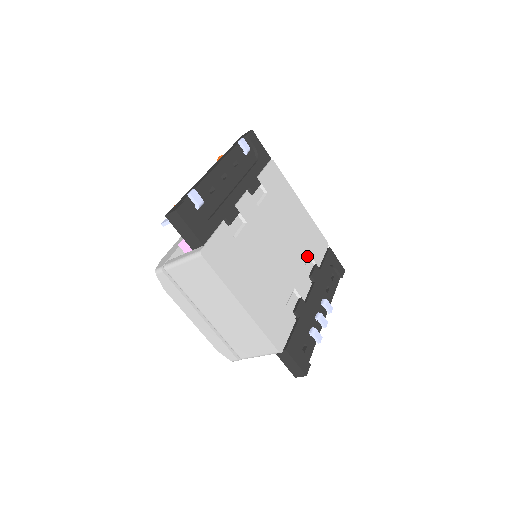
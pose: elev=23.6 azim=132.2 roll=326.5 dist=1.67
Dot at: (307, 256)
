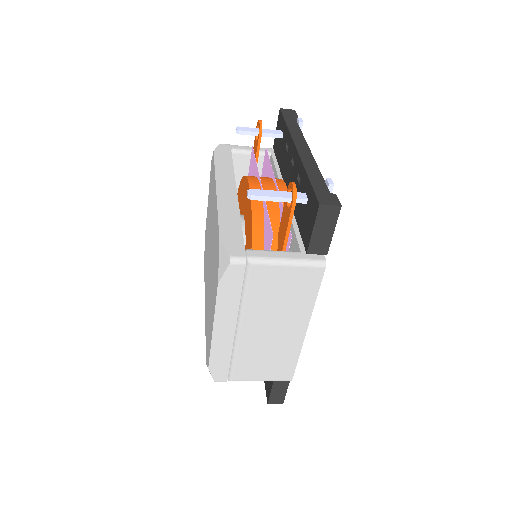
Dot at: occluded
